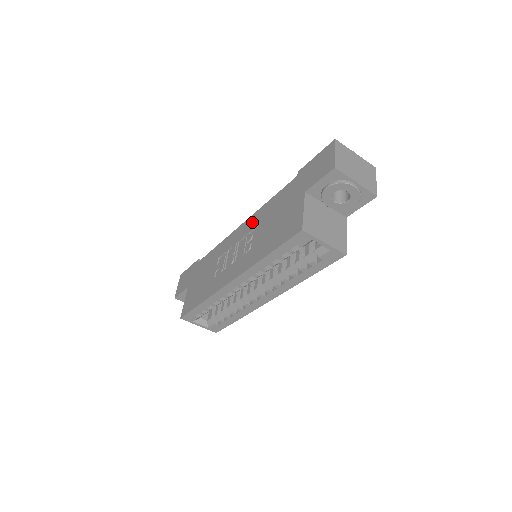
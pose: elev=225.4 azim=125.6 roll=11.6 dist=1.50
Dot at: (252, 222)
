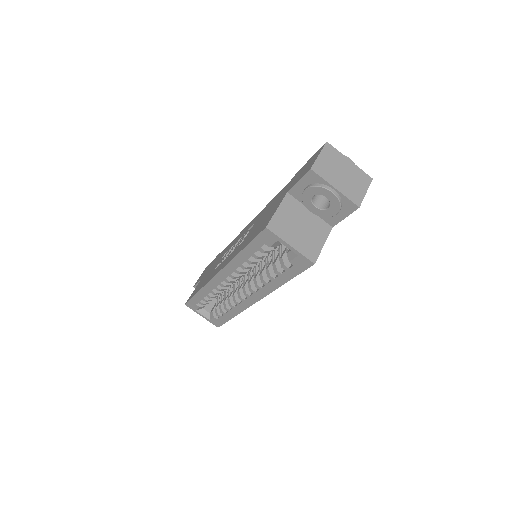
Dot at: (254, 220)
